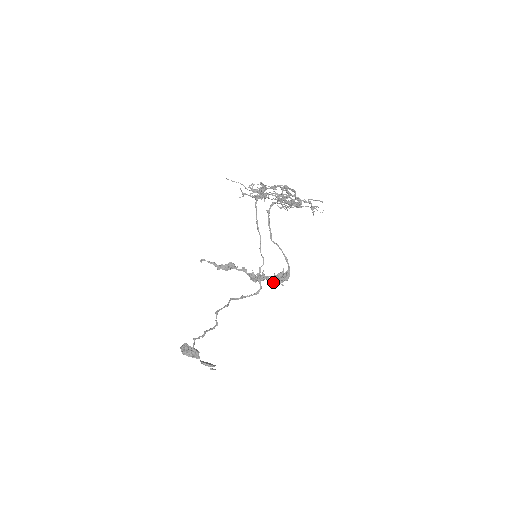
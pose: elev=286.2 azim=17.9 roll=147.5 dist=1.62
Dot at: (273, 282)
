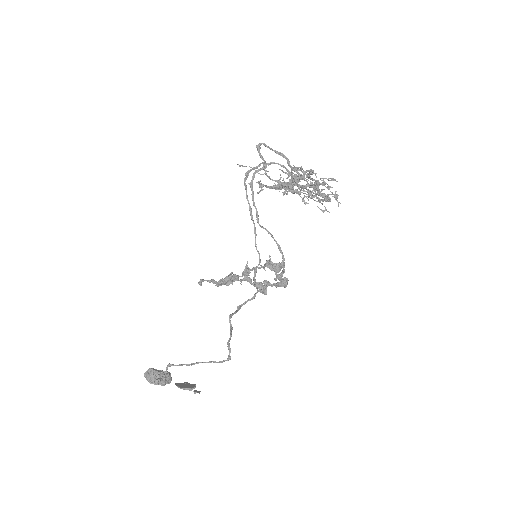
Dot at: (280, 286)
